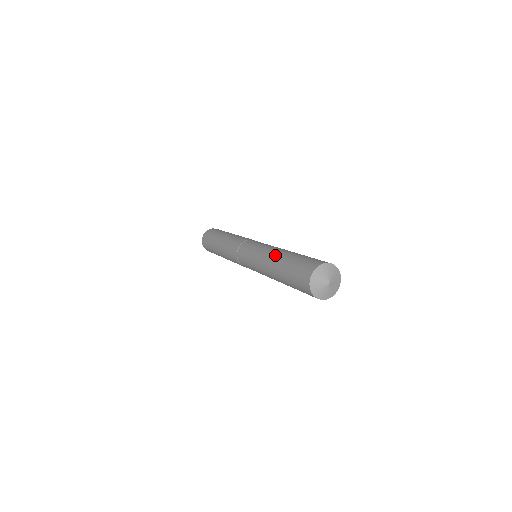
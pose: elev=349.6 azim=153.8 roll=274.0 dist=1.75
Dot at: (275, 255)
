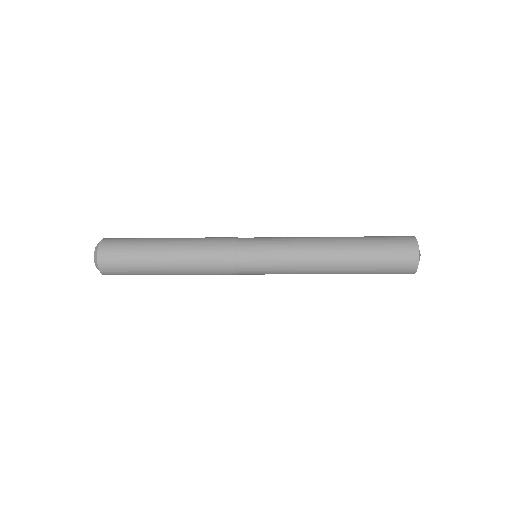
Dot at: occluded
